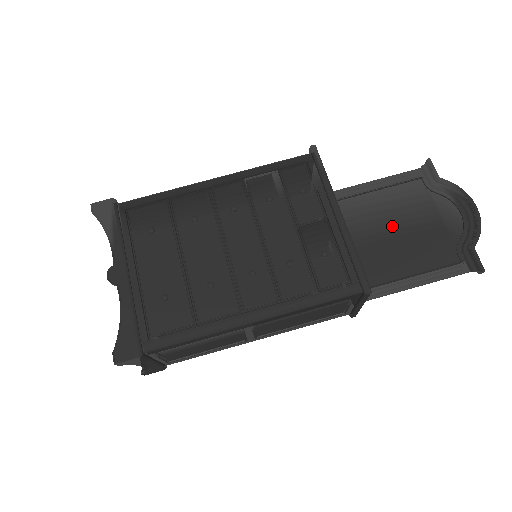
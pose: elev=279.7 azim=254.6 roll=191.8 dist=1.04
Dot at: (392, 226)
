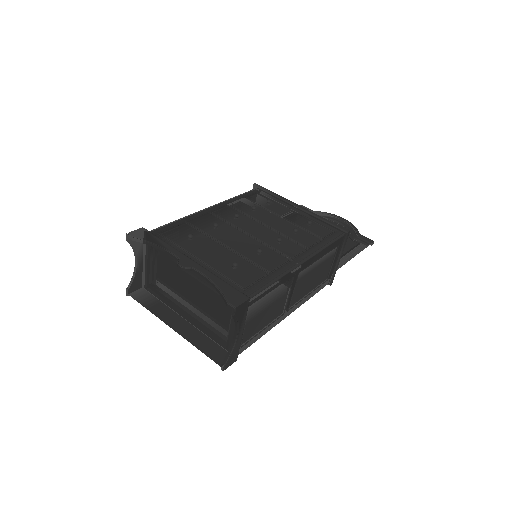
Dot at: occluded
